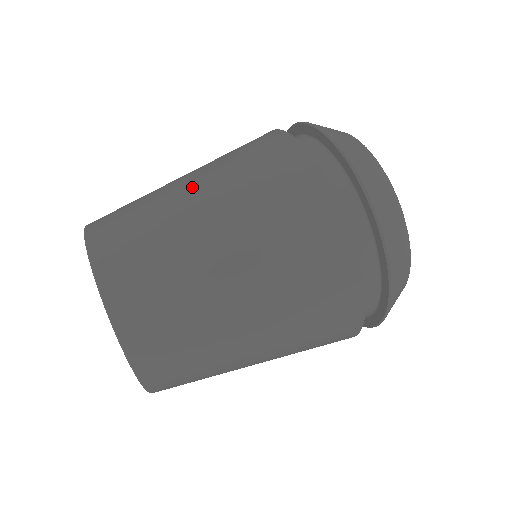
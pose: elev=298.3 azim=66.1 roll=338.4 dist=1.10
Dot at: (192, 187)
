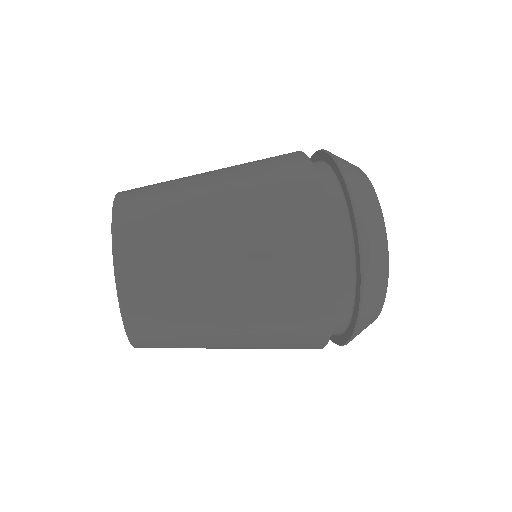
Dot at: occluded
